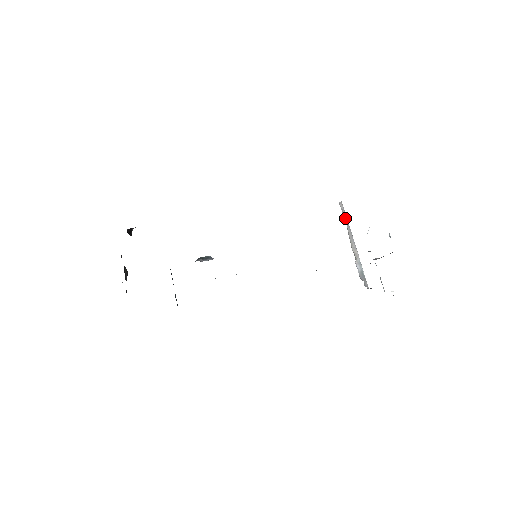
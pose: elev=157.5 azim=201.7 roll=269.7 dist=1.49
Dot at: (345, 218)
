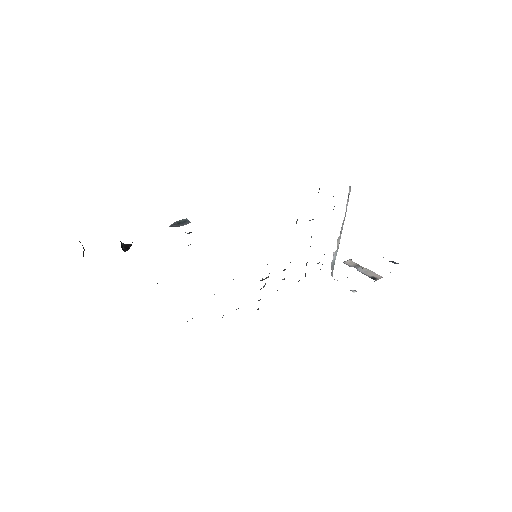
Dot at: (346, 206)
